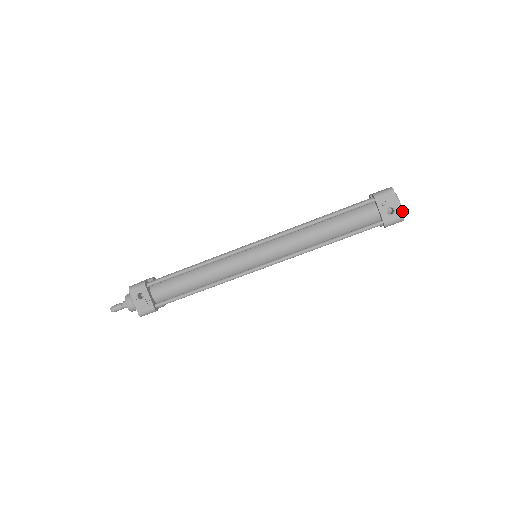
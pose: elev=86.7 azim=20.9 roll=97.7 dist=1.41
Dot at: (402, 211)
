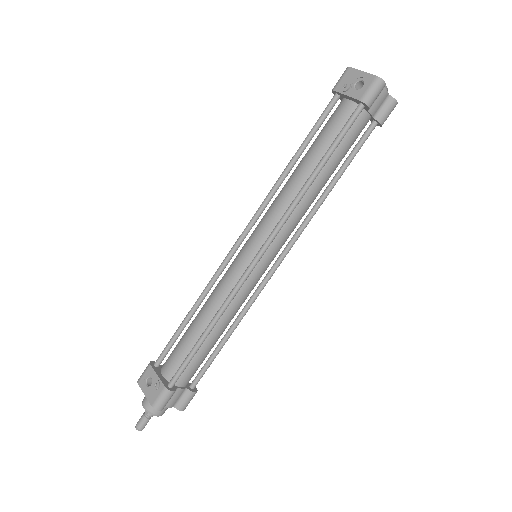
Dot at: occluded
